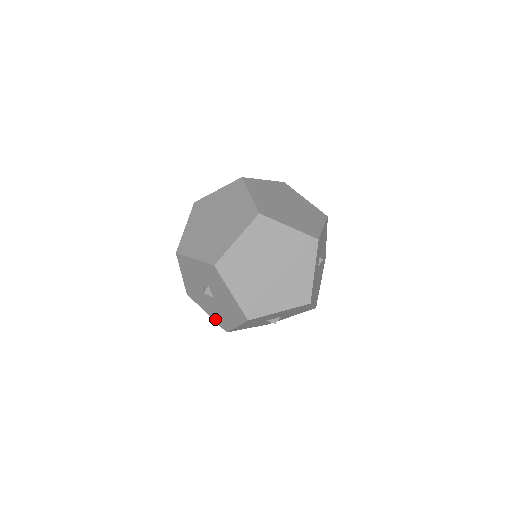
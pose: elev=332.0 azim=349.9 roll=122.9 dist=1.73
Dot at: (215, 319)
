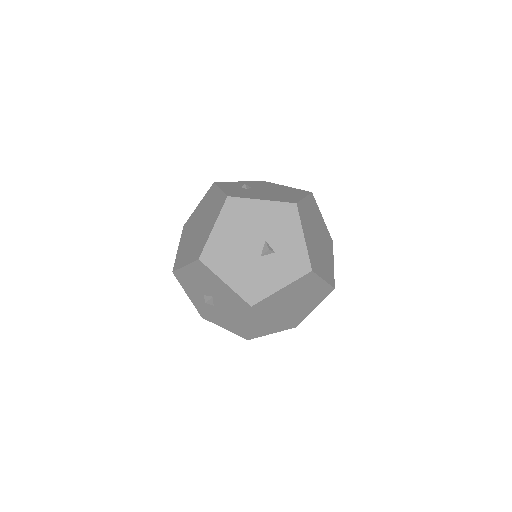
Dot at: (246, 315)
